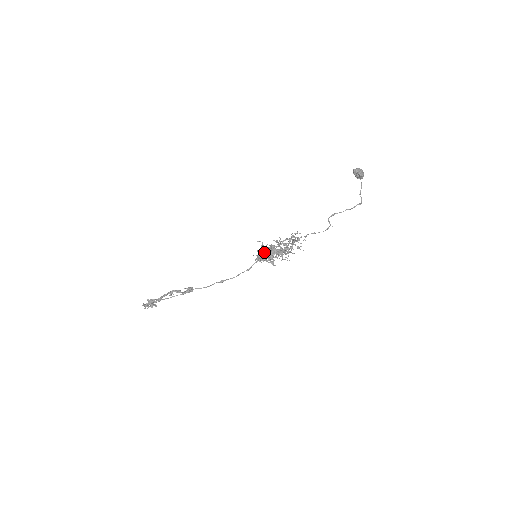
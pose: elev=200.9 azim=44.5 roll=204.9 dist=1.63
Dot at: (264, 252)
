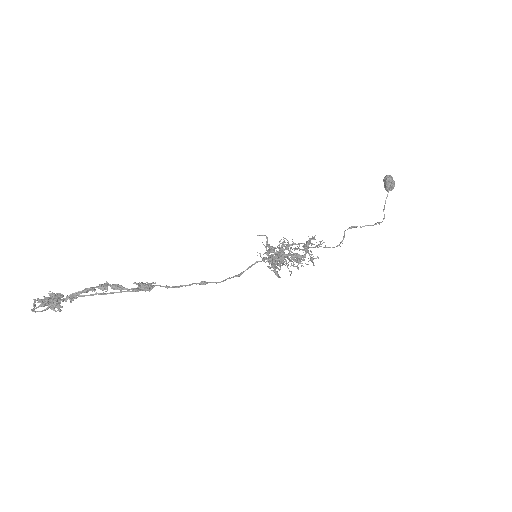
Dot at: (270, 252)
